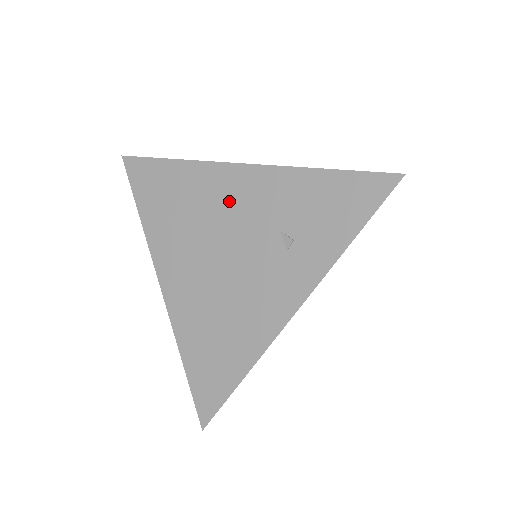
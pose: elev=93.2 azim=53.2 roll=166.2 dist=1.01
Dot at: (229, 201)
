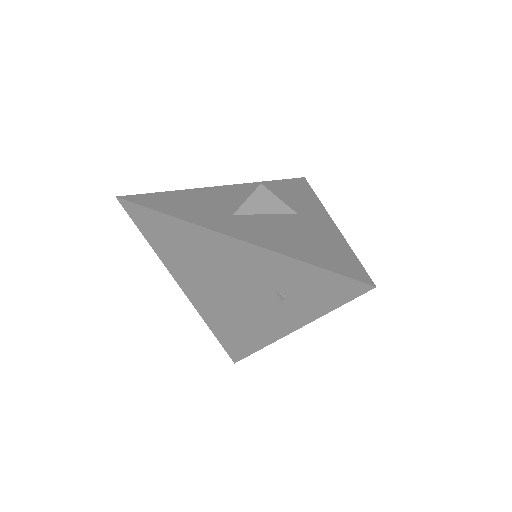
Dot at: (229, 260)
